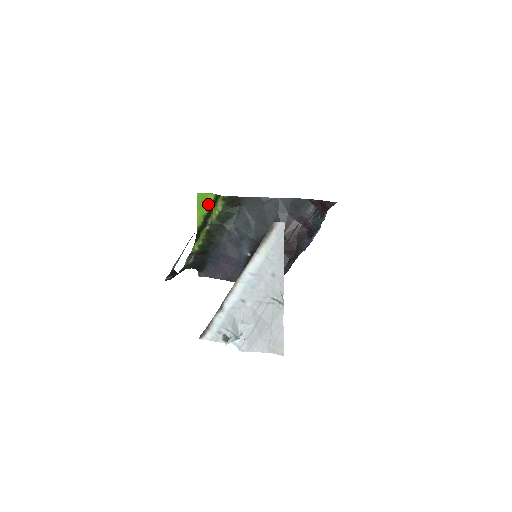
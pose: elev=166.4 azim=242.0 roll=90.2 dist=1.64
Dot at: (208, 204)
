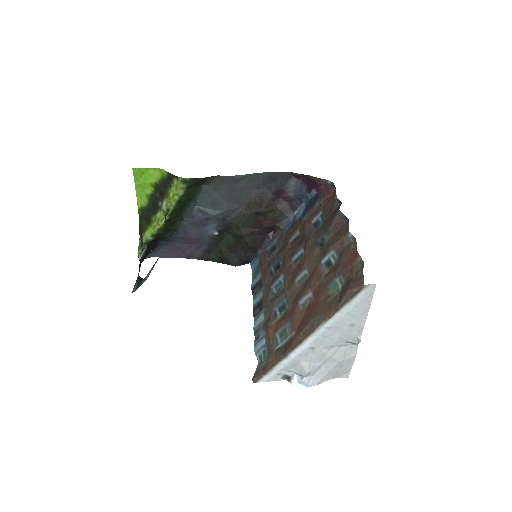
Dot at: (153, 182)
